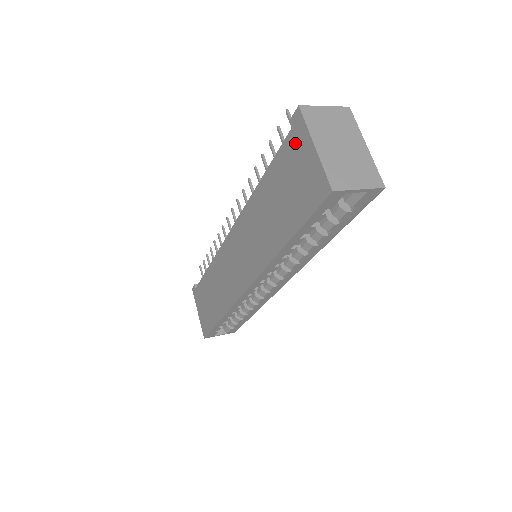
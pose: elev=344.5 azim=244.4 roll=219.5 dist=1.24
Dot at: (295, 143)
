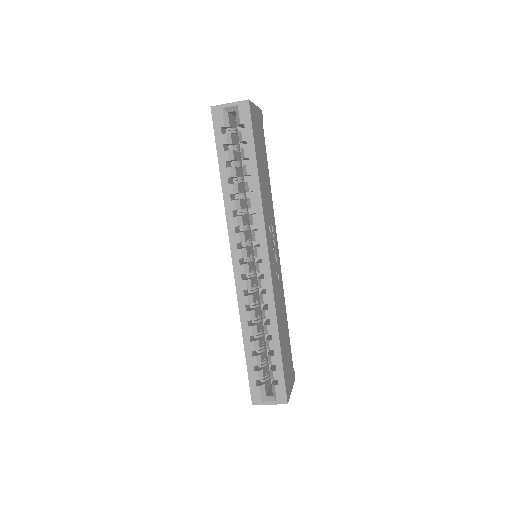
Dot at: occluded
